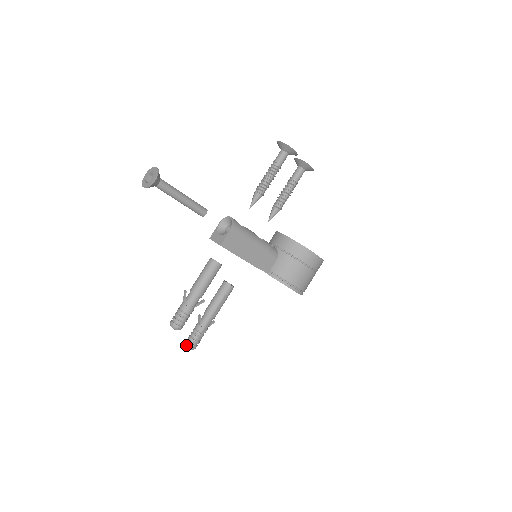
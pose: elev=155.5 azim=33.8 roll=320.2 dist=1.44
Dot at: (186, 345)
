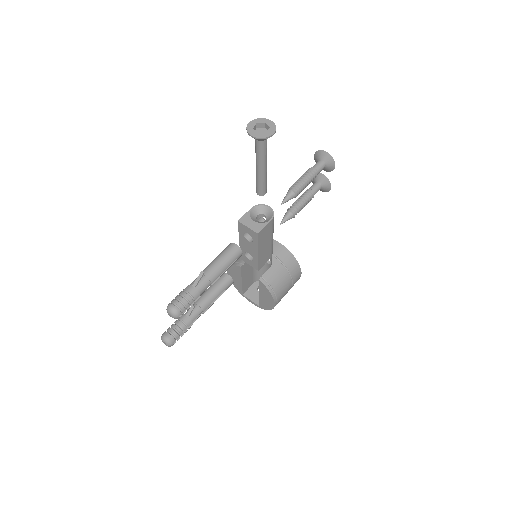
Dot at: (166, 339)
